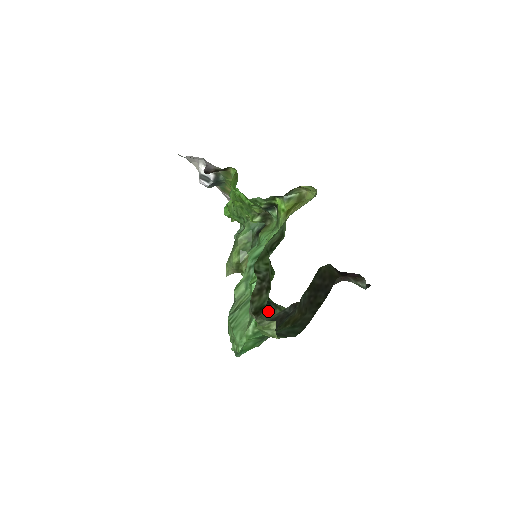
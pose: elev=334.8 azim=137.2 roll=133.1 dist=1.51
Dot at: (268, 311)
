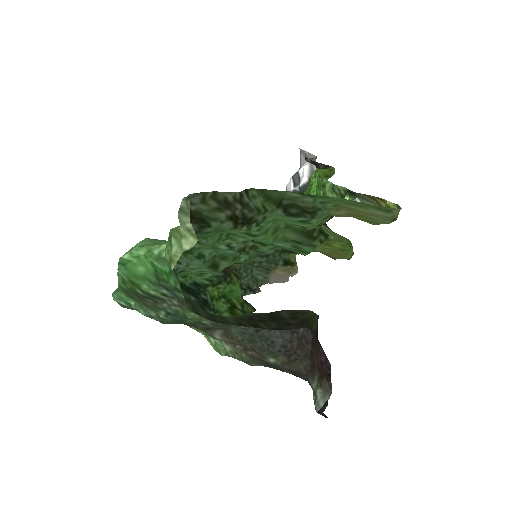
Dot at: occluded
